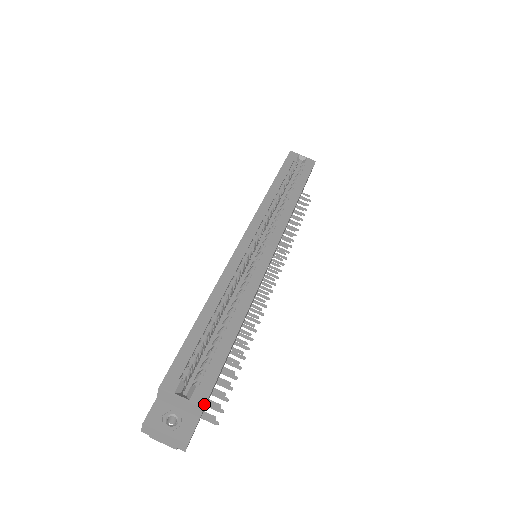
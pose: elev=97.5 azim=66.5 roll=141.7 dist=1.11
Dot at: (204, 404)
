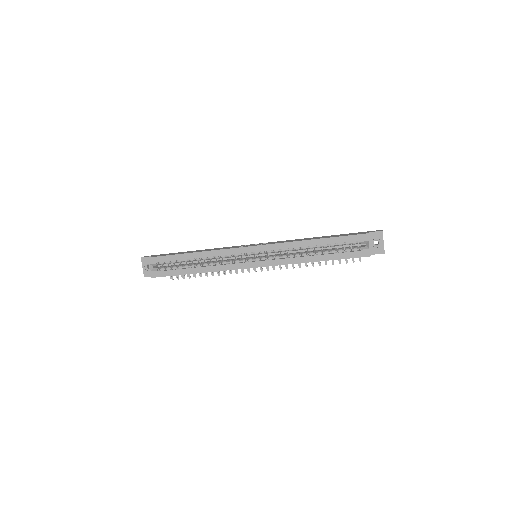
Dot at: (153, 277)
